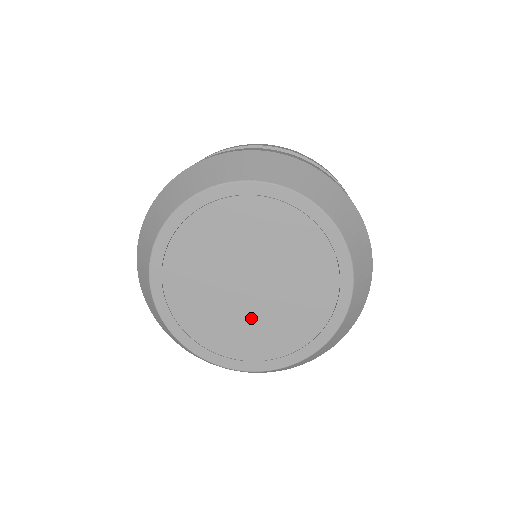
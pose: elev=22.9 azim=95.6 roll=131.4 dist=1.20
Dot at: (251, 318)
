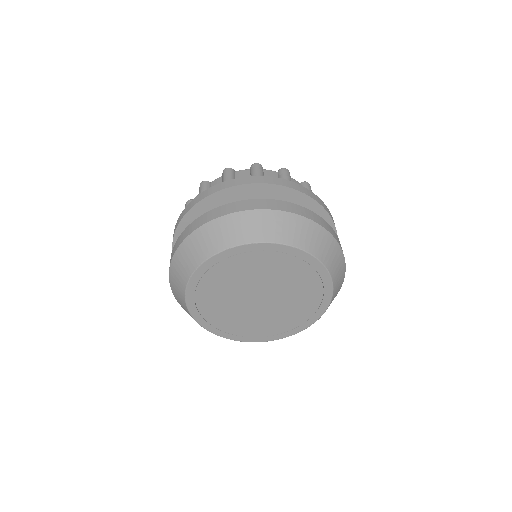
Dot at: (237, 309)
